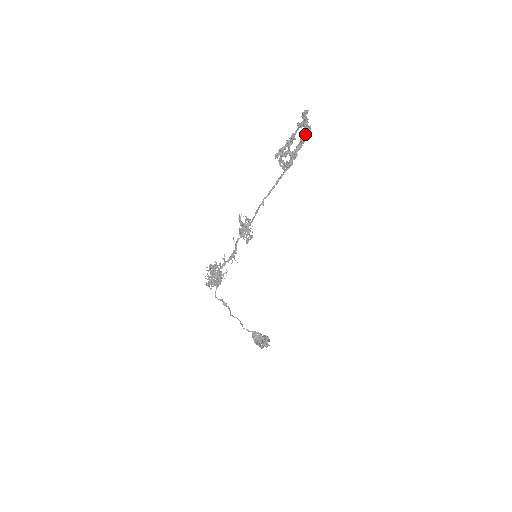
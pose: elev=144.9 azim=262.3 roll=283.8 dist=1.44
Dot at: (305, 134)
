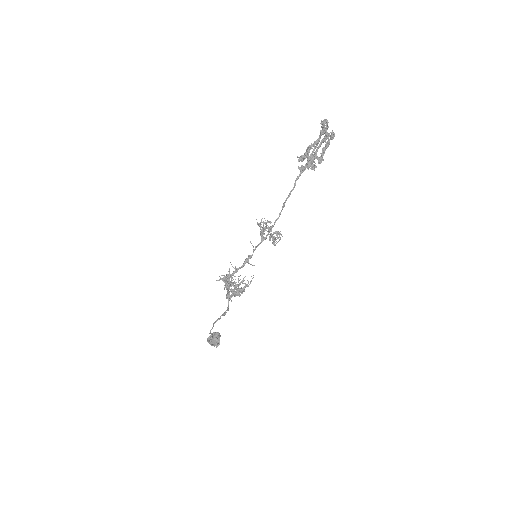
Dot at: (329, 141)
